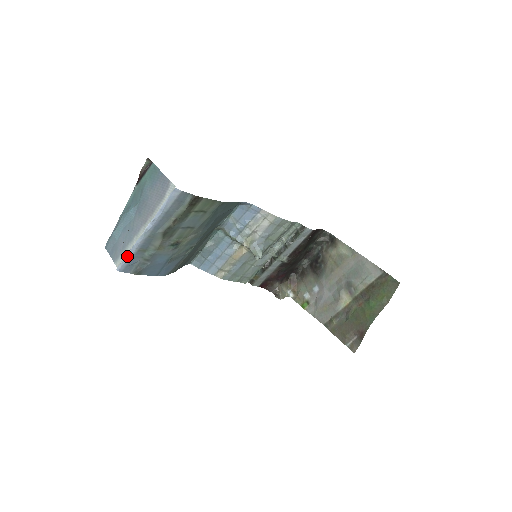
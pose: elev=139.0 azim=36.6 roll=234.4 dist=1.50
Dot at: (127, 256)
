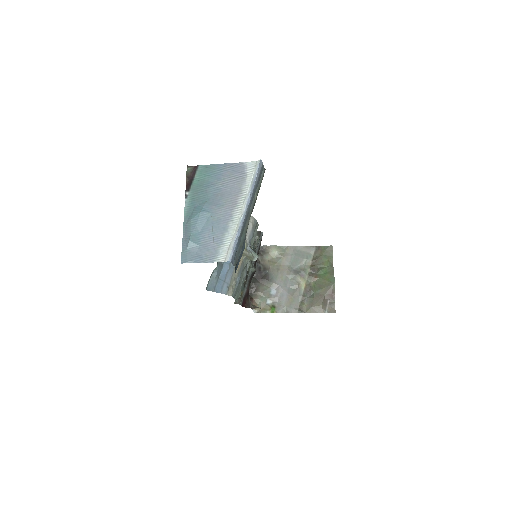
Dot at: (235, 241)
